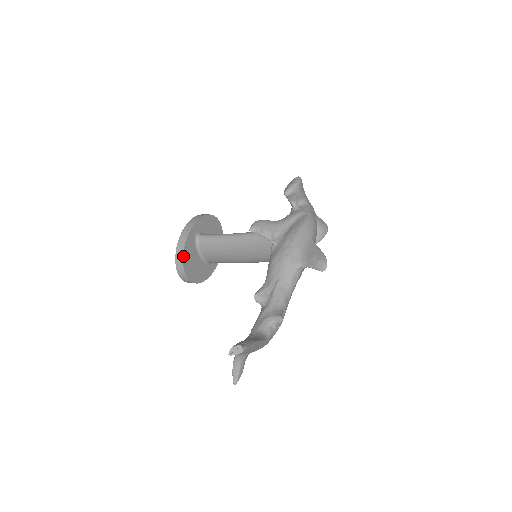
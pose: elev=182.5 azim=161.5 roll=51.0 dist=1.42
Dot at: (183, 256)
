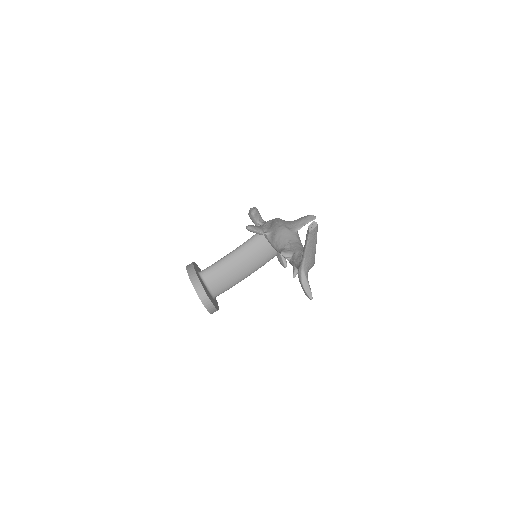
Dot at: (199, 281)
